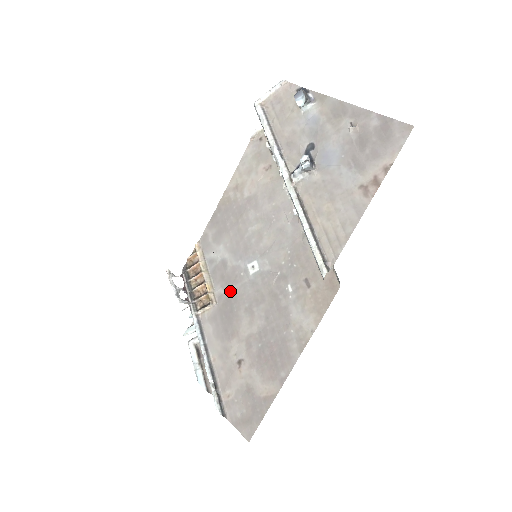
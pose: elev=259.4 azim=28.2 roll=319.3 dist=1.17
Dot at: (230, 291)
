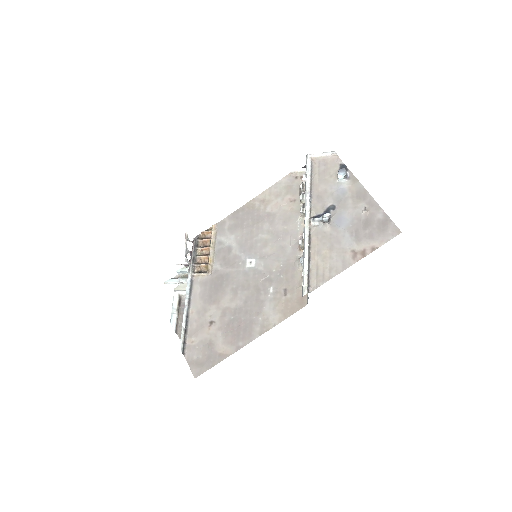
Dot at: (226, 271)
